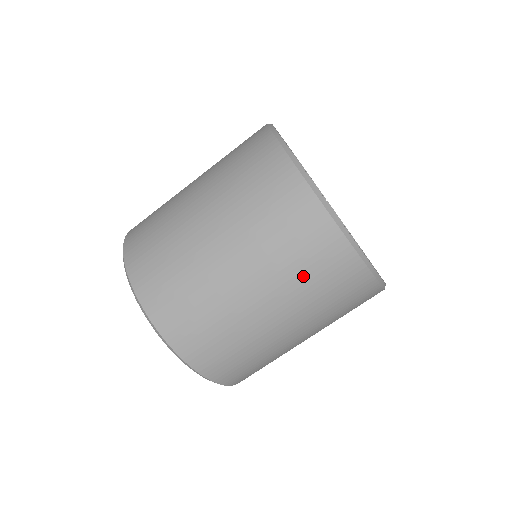
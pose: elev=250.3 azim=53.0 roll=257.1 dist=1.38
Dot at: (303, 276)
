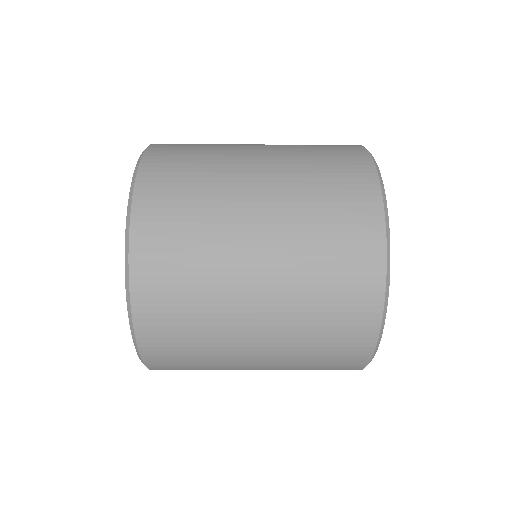
Dot at: occluded
